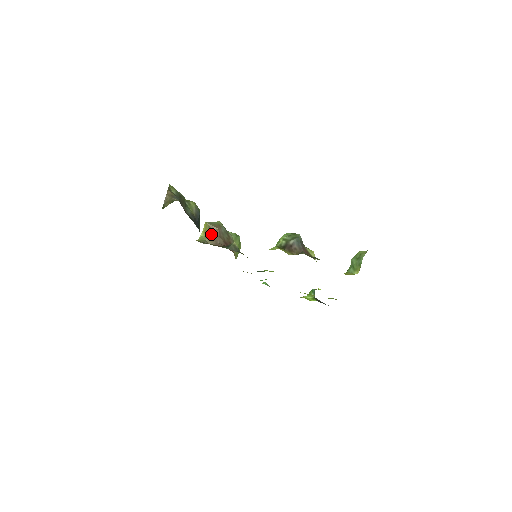
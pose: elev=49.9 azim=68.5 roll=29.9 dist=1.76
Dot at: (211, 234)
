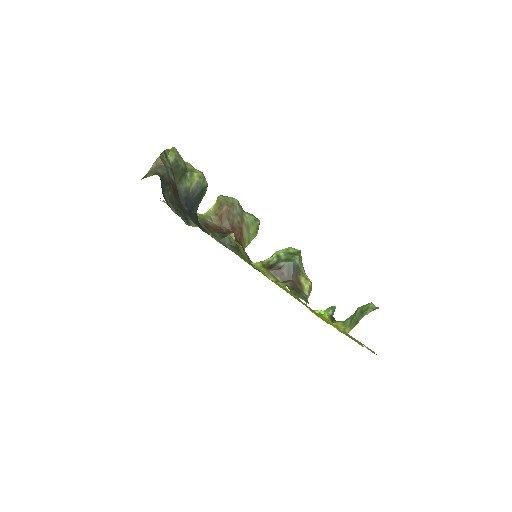
Dot at: (191, 223)
